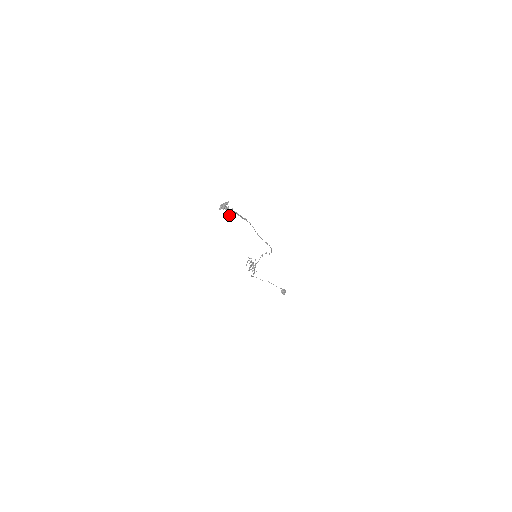
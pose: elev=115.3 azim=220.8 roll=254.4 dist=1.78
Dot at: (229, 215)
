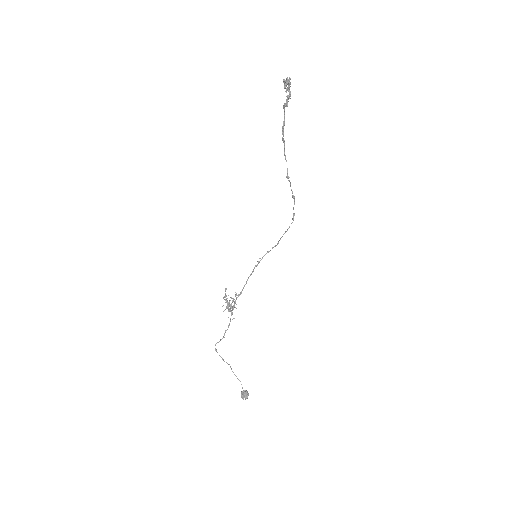
Dot at: (287, 102)
